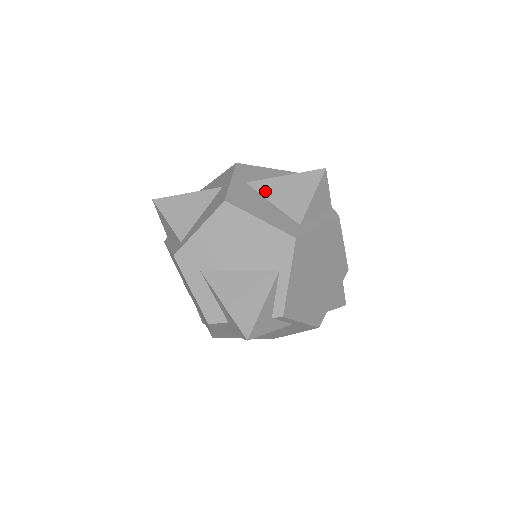
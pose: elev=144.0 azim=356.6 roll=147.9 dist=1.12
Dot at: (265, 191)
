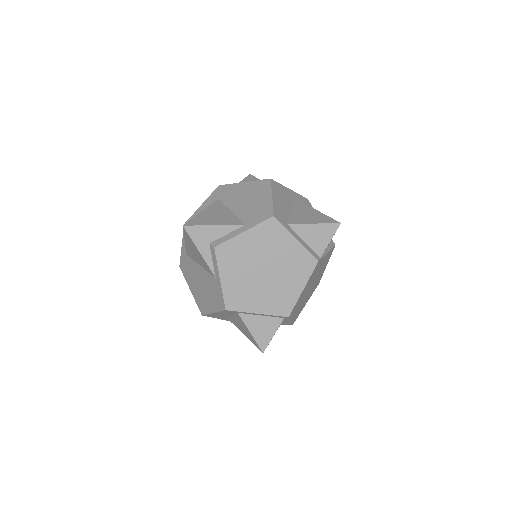
Dot at: (298, 206)
